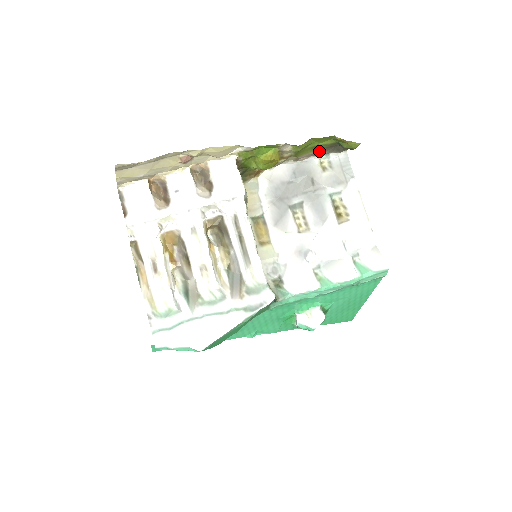
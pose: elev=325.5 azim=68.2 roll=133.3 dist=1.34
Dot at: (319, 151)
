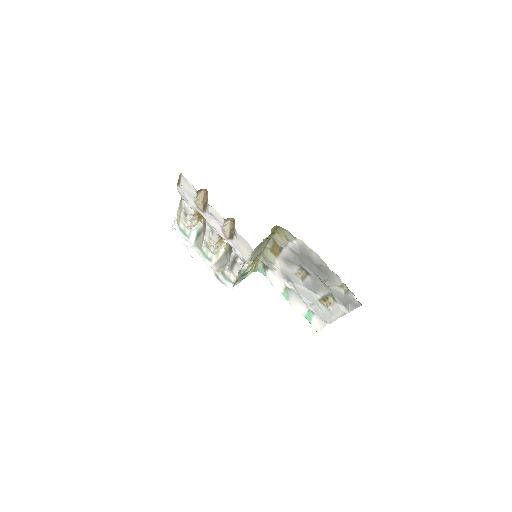
Dot at: occluded
